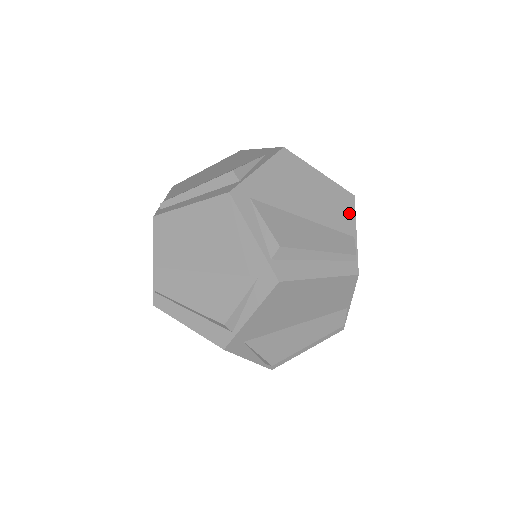
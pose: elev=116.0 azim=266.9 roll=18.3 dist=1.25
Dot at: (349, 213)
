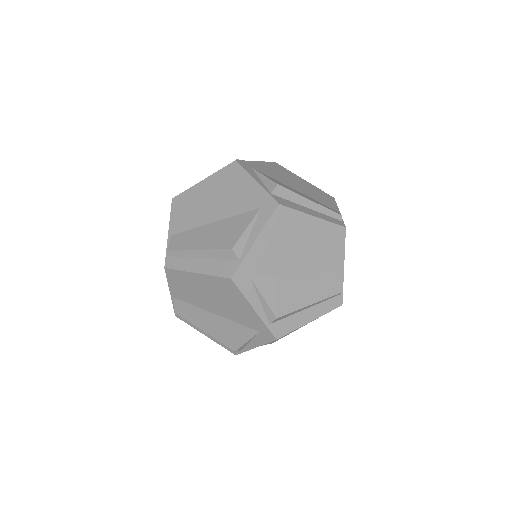
Dot at: (331, 202)
